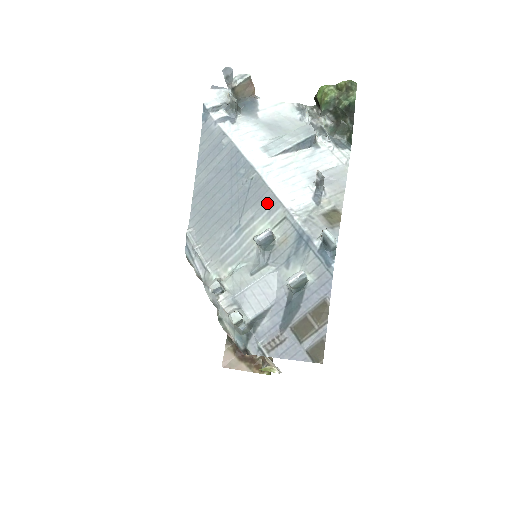
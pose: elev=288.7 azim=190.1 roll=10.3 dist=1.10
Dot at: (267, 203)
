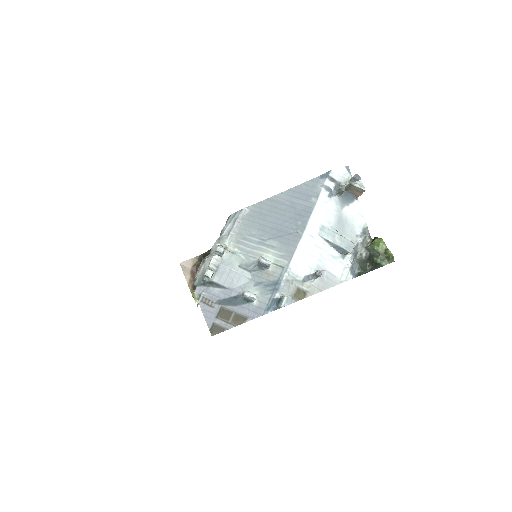
Dot at: (287, 251)
